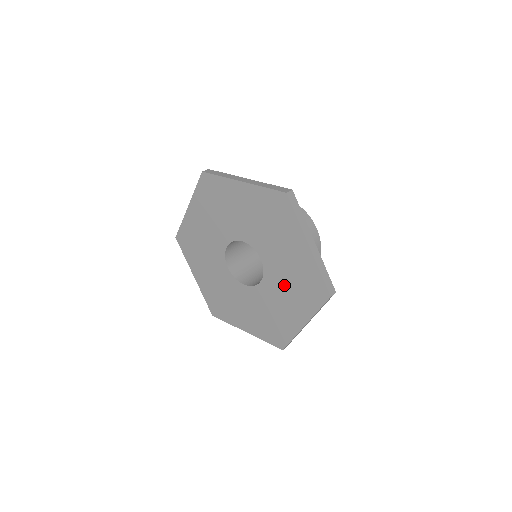
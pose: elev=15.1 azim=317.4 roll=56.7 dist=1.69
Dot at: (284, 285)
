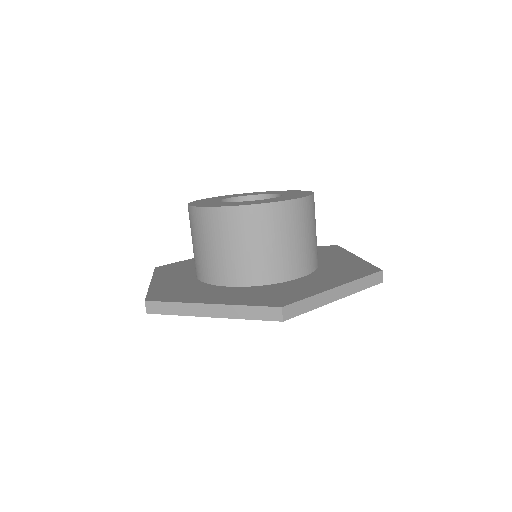
Dot at: occluded
